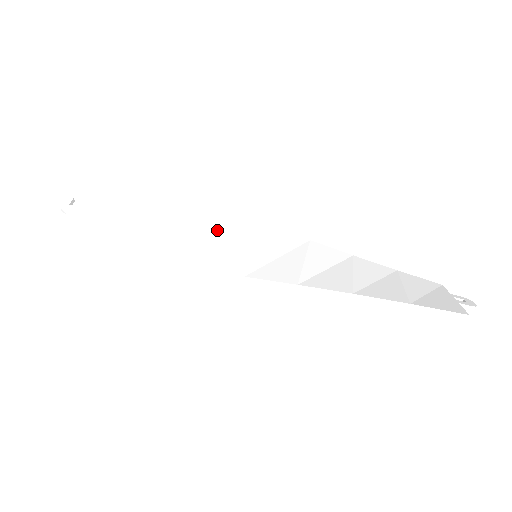
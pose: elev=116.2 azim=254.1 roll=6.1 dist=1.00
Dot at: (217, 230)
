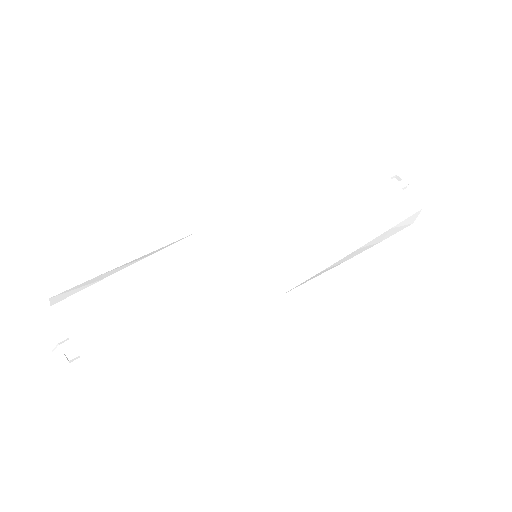
Dot at: (215, 264)
